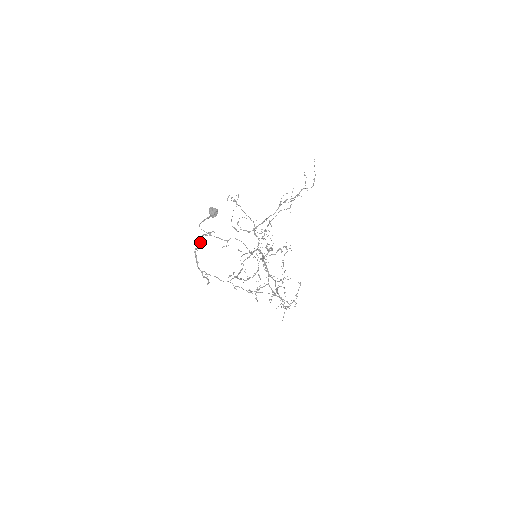
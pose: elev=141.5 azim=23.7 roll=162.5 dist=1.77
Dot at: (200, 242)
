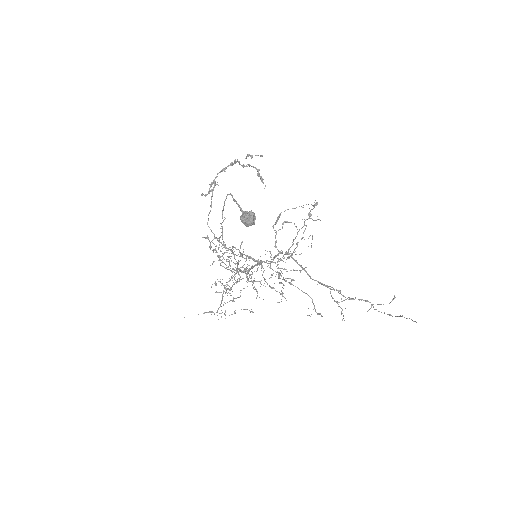
Dot at: (261, 155)
